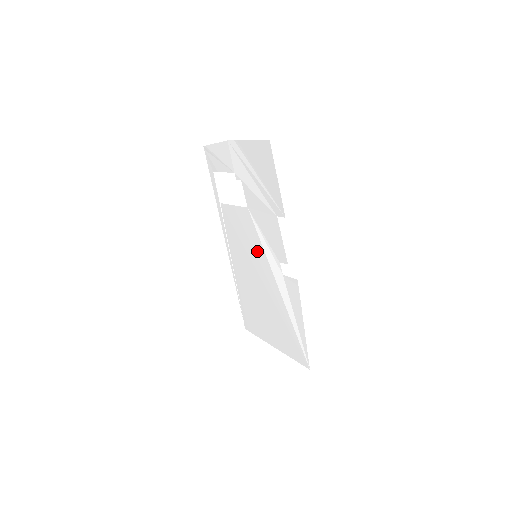
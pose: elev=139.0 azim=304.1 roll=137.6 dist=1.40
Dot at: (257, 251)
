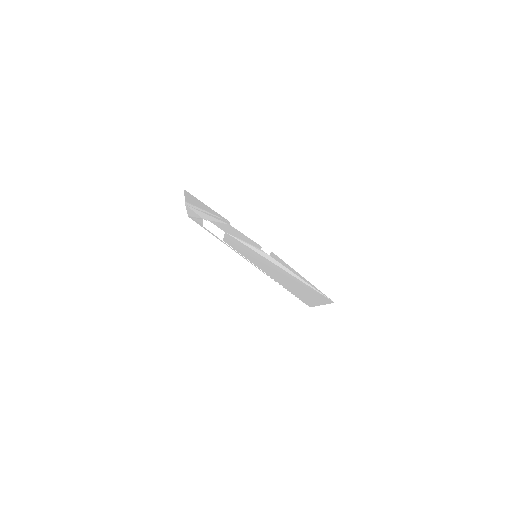
Dot at: (252, 253)
